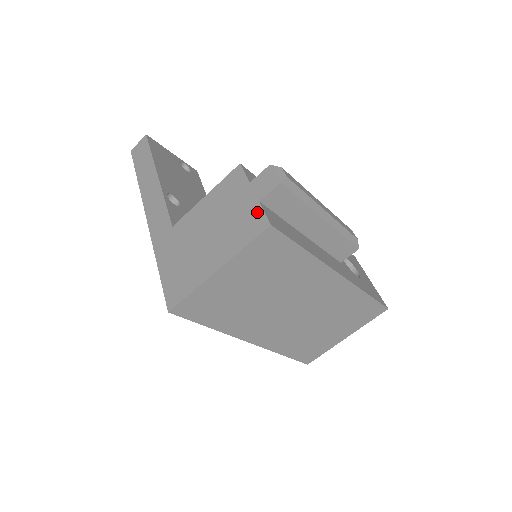
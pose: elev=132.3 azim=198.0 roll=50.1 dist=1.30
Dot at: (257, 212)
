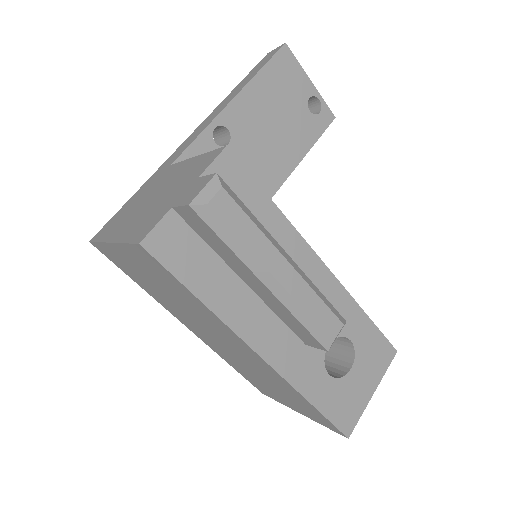
Dot at: (159, 217)
